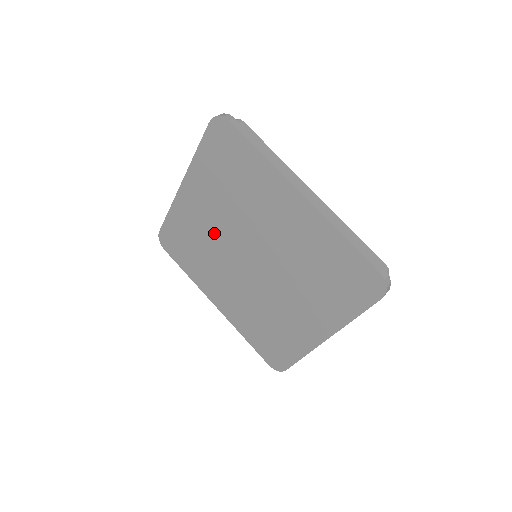
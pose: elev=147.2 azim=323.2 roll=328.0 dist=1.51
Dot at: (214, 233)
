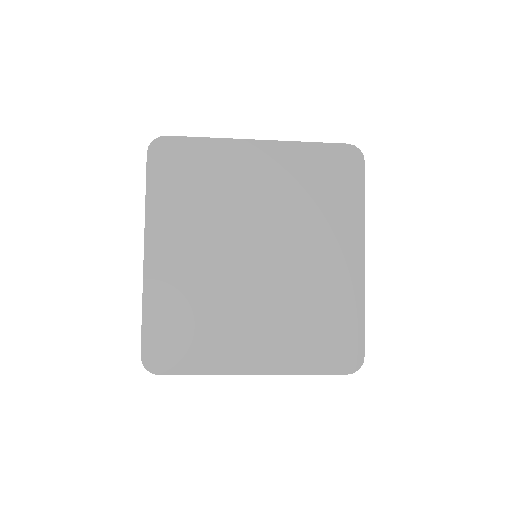
Dot at: (242, 202)
